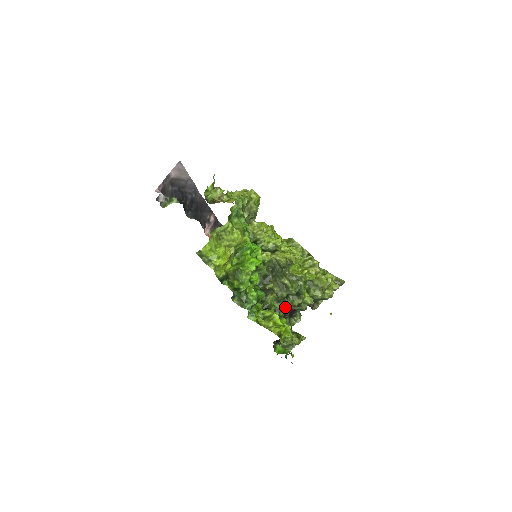
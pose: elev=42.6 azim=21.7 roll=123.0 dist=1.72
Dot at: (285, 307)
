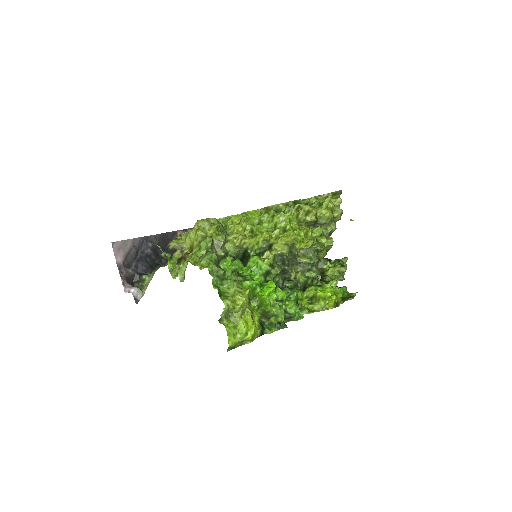
Dot at: occluded
